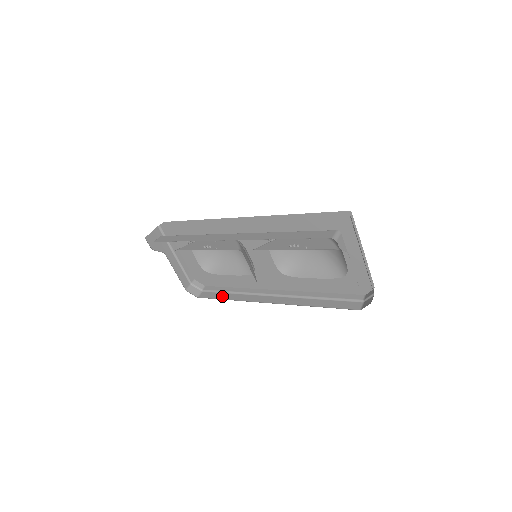
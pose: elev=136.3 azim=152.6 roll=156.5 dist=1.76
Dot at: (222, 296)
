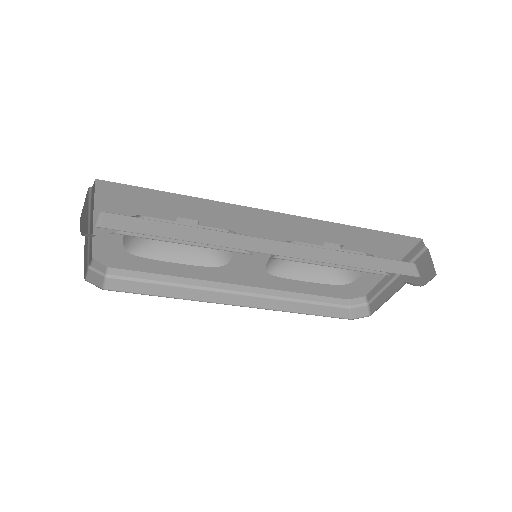
Dot at: (152, 289)
